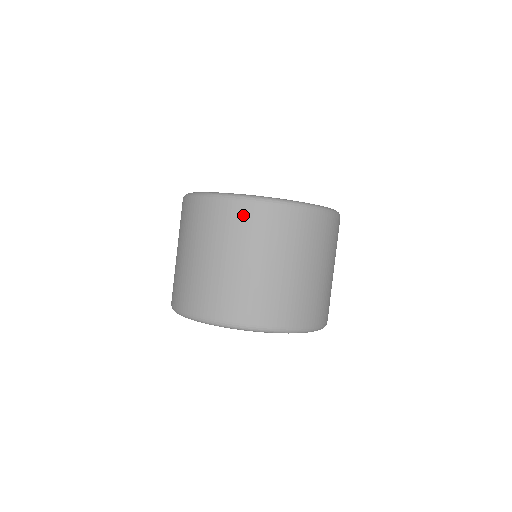
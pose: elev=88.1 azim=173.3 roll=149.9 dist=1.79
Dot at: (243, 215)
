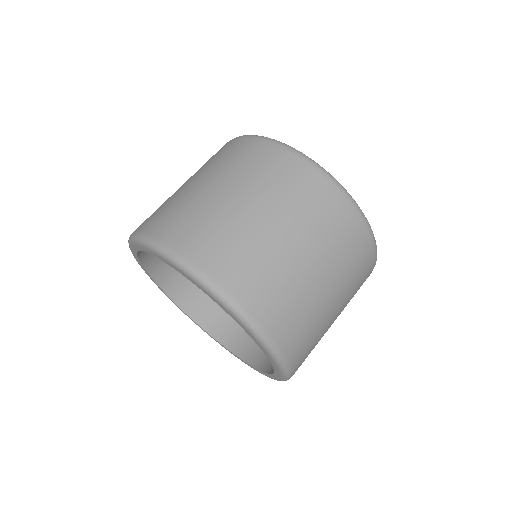
Dot at: (270, 157)
